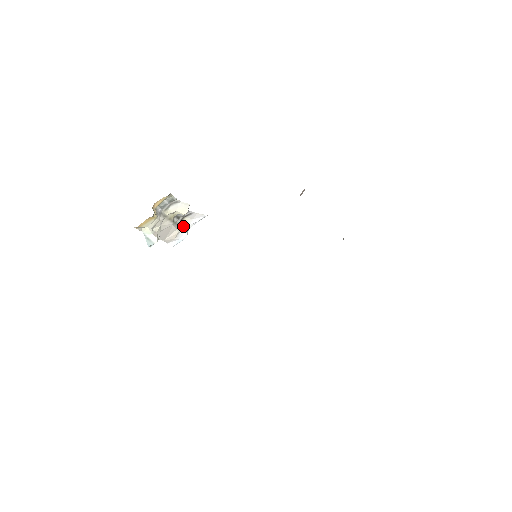
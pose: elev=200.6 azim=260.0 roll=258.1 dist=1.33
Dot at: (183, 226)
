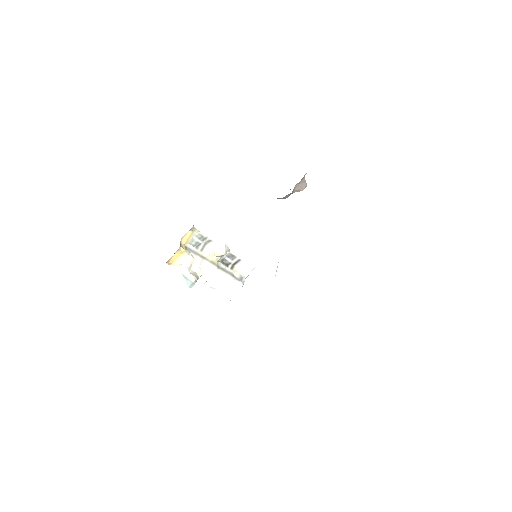
Dot at: (236, 275)
